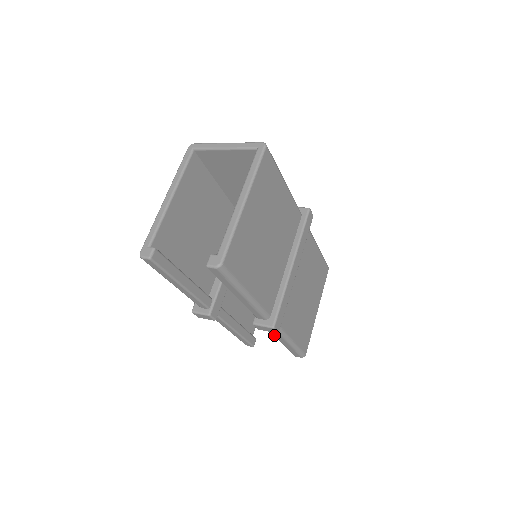
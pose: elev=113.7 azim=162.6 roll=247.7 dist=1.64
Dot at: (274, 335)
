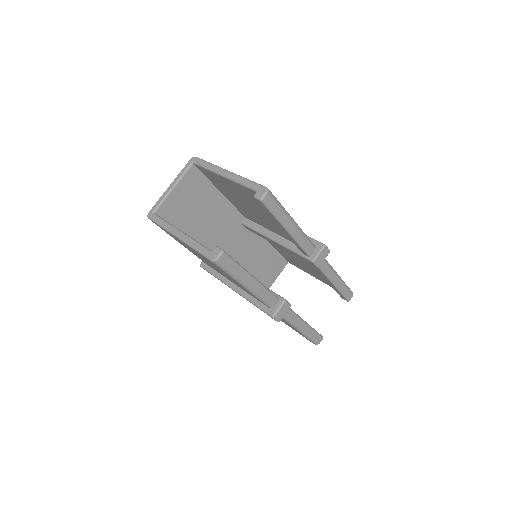
Dot at: (327, 276)
